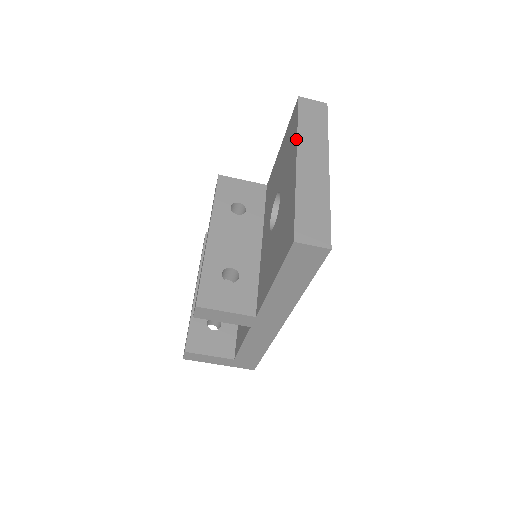
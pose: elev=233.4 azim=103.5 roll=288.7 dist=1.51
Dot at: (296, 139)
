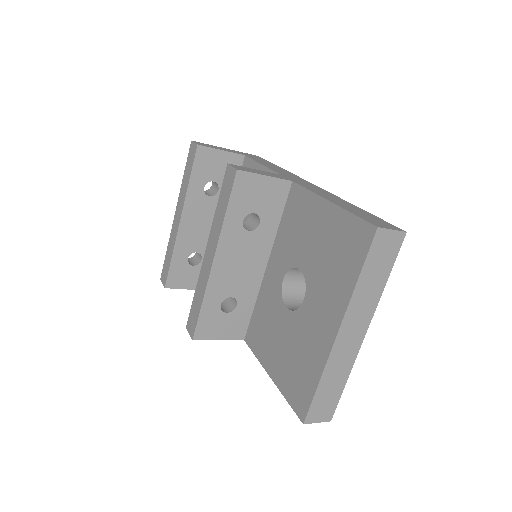
Dot at: (348, 301)
